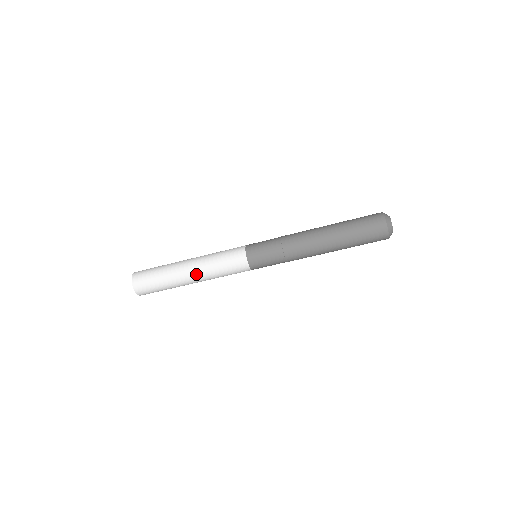
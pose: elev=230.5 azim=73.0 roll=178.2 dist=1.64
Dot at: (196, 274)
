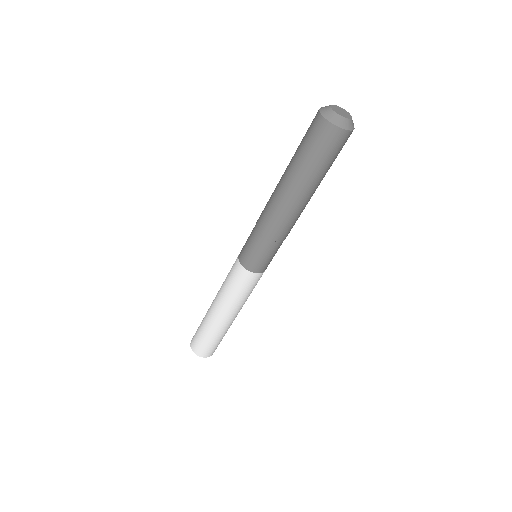
Dot at: (220, 309)
